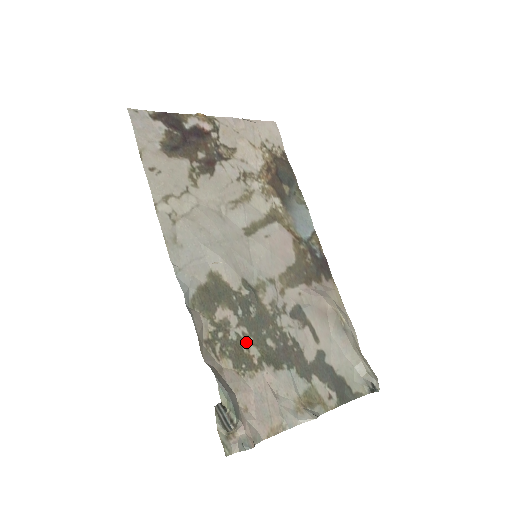
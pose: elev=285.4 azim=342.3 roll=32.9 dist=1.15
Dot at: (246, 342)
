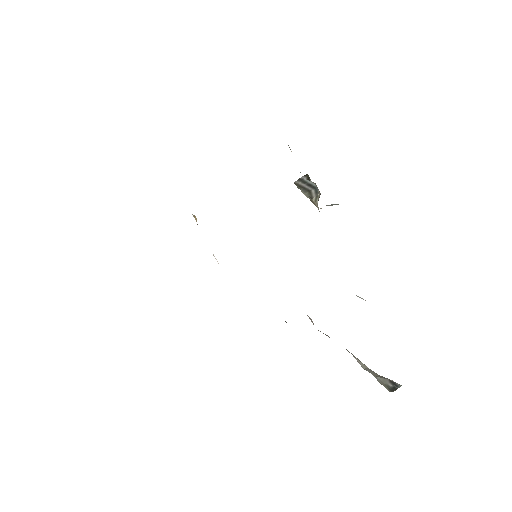
Dot at: occluded
